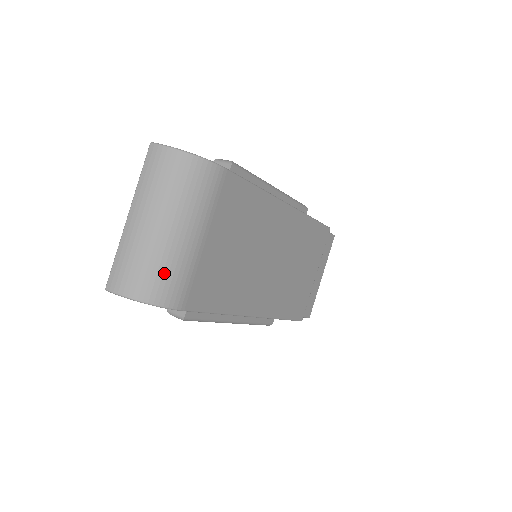
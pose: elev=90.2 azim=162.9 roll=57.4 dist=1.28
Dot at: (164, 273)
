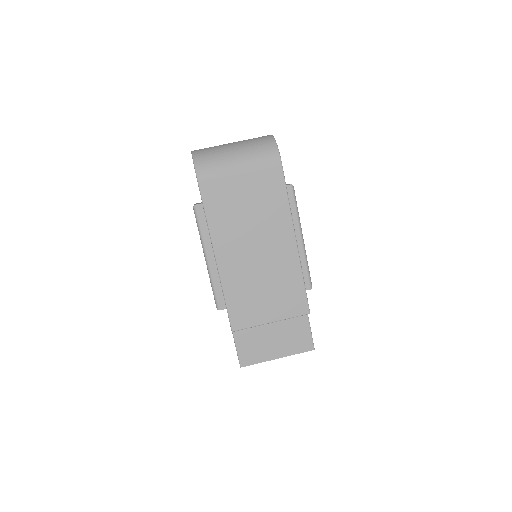
Dot at: (212, 160)
